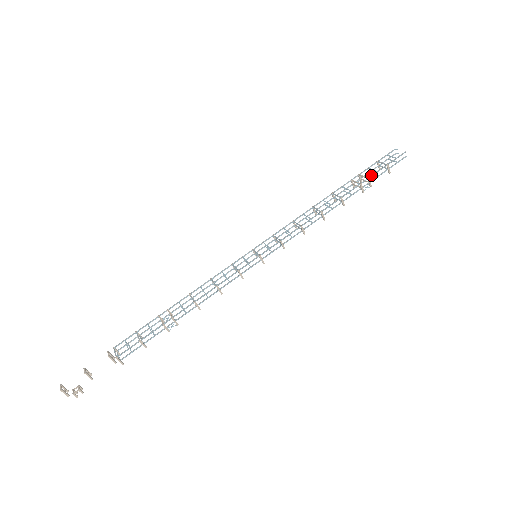
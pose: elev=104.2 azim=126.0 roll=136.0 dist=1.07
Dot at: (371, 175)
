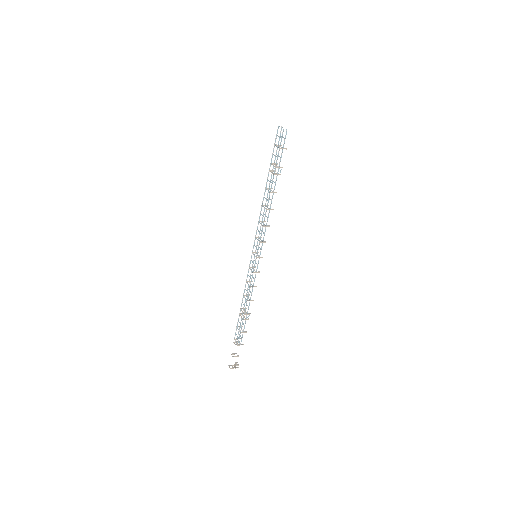
Dot at: occluded
